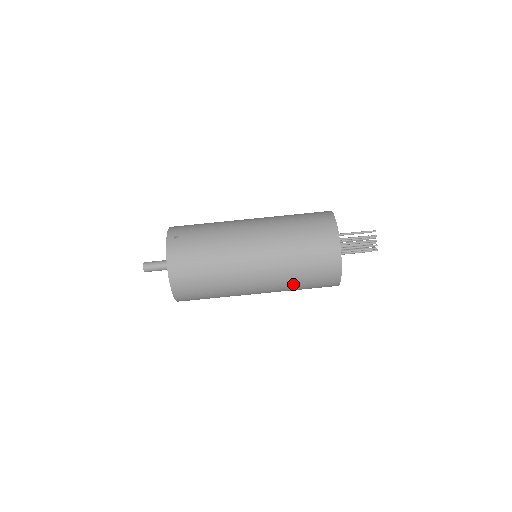
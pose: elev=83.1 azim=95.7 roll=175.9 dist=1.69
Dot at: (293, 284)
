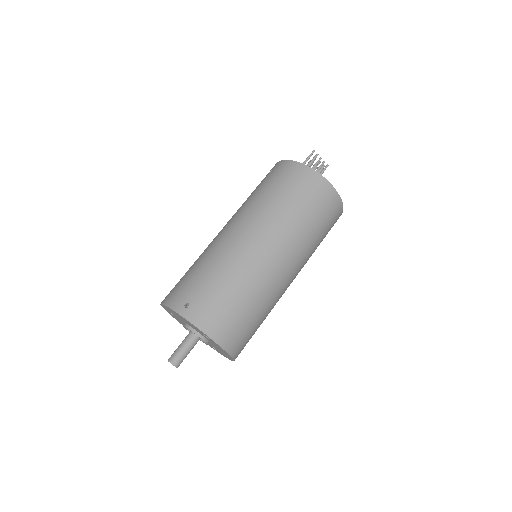
Dot at: (314, 247)
